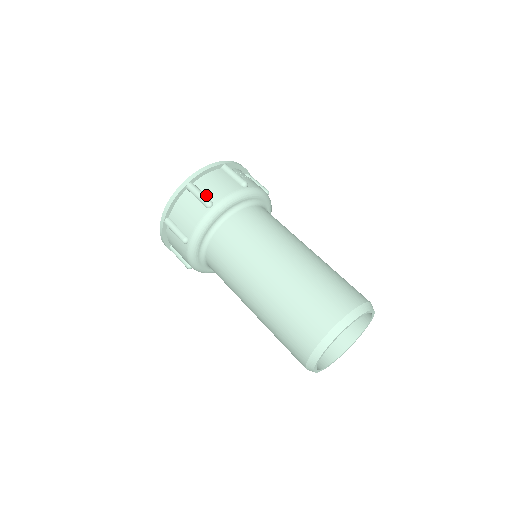
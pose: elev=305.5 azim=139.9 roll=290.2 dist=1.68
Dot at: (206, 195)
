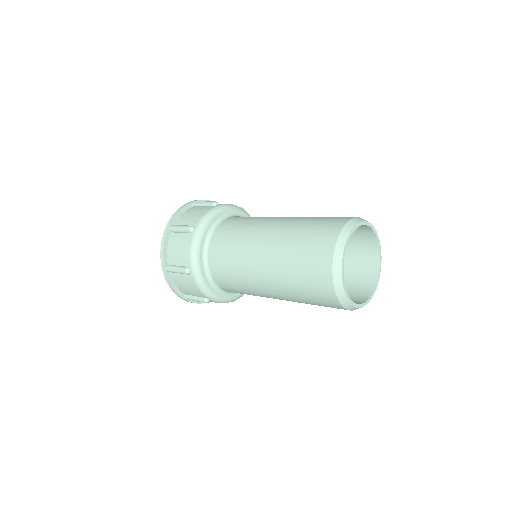
Dot at: occluded
